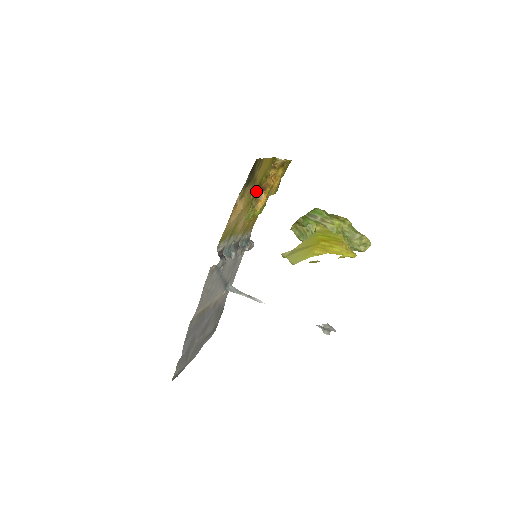
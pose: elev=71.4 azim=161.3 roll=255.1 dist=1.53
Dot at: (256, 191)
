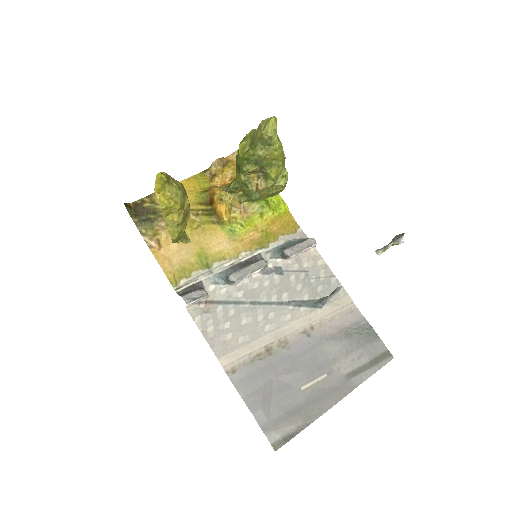
Dot at: (206, 211)
